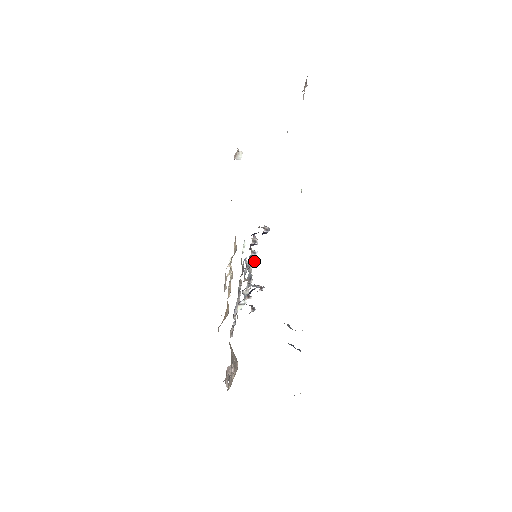
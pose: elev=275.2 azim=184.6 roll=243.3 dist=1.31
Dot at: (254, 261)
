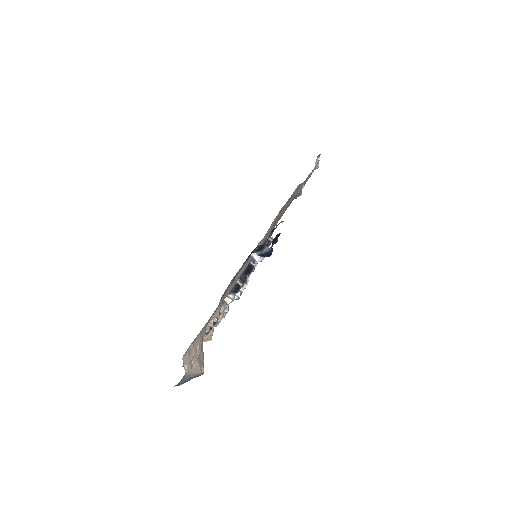
Dot at: occluded
